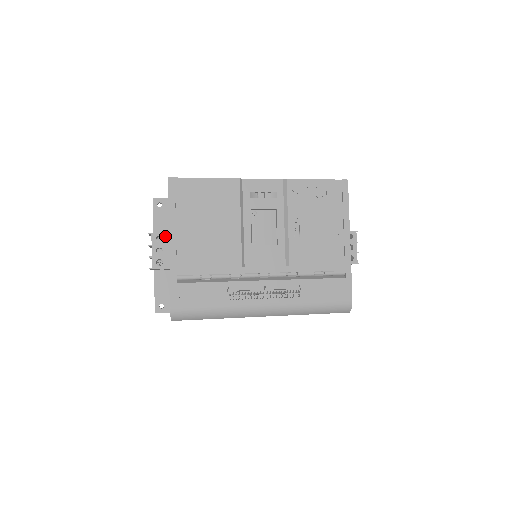
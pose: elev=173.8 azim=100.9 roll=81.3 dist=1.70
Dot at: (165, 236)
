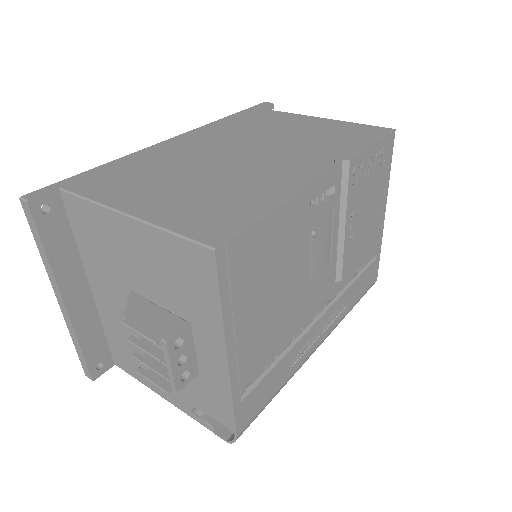
Dot at: (187, 332)
